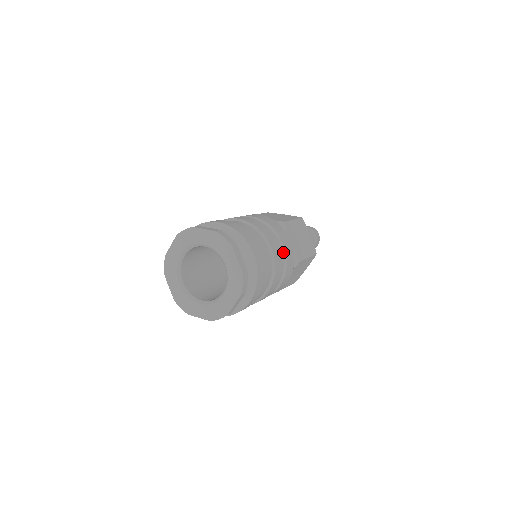
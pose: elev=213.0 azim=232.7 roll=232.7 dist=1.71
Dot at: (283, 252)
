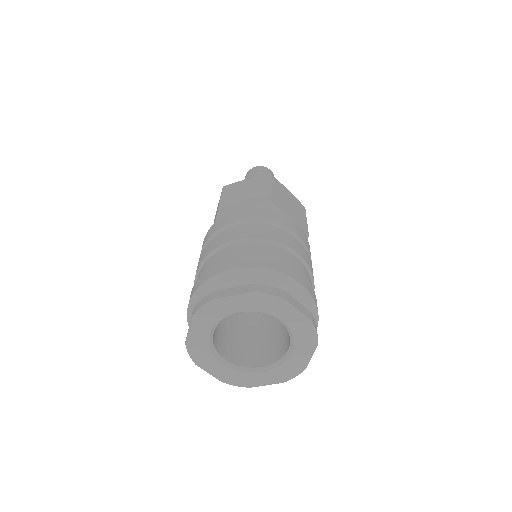
Dot at: occluded
